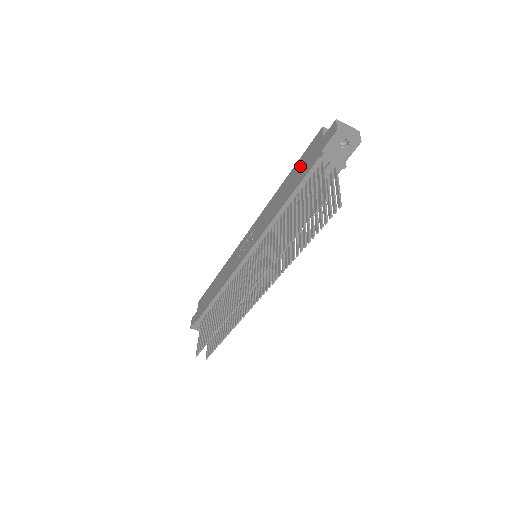
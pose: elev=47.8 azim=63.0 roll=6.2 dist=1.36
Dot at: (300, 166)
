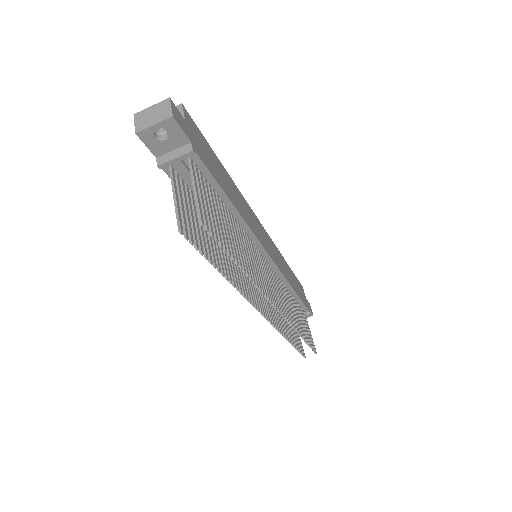
Dot at: occluded
